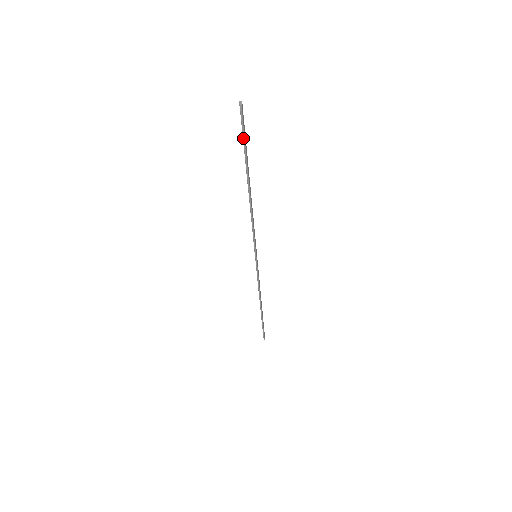
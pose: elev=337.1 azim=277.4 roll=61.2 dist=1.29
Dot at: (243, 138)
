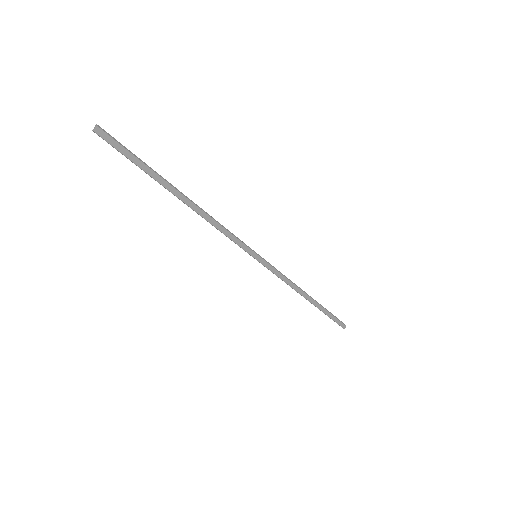
Dot at: (127, 158)
